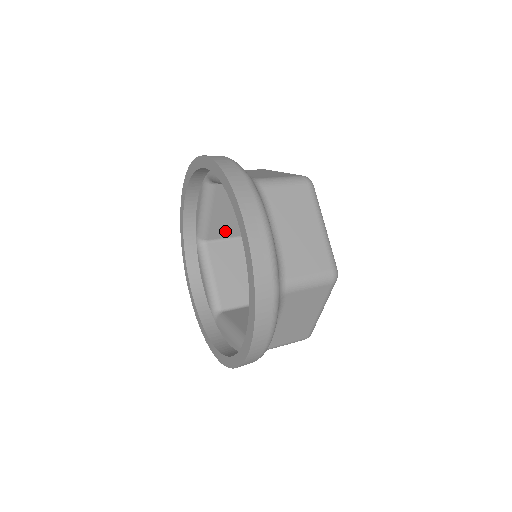
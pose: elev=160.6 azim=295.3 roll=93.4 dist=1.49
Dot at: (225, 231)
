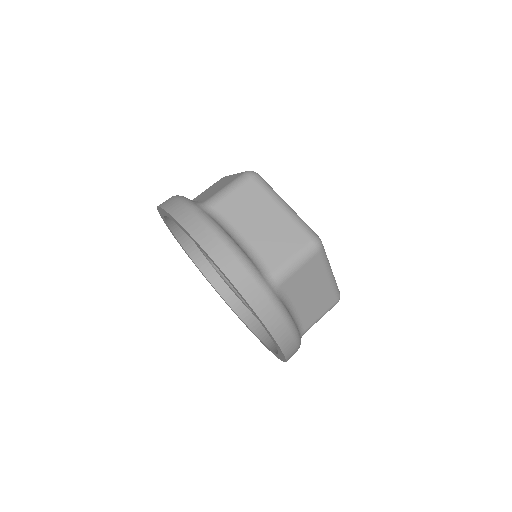
Dot at: occluded
